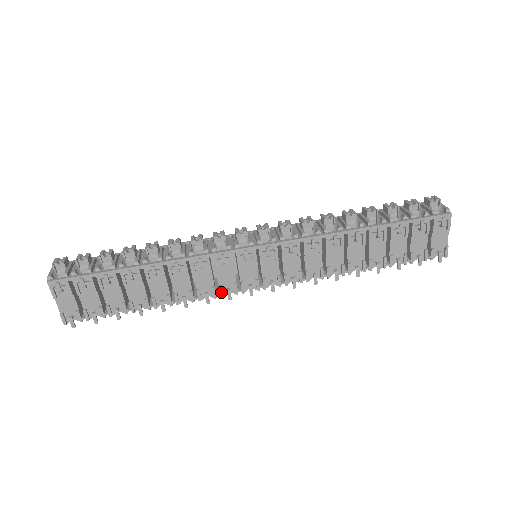
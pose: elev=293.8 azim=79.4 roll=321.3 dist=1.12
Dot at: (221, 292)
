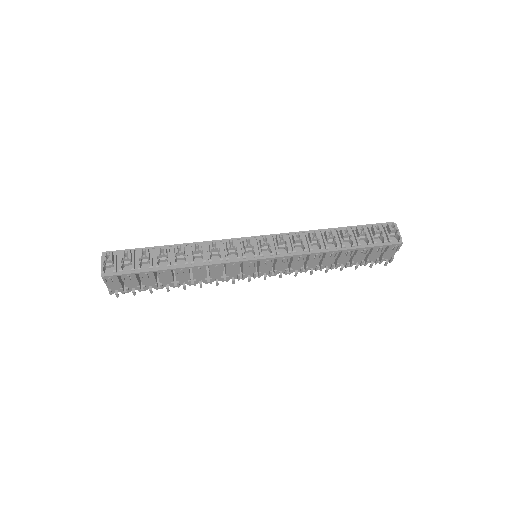
Dot at: (227, 279)
